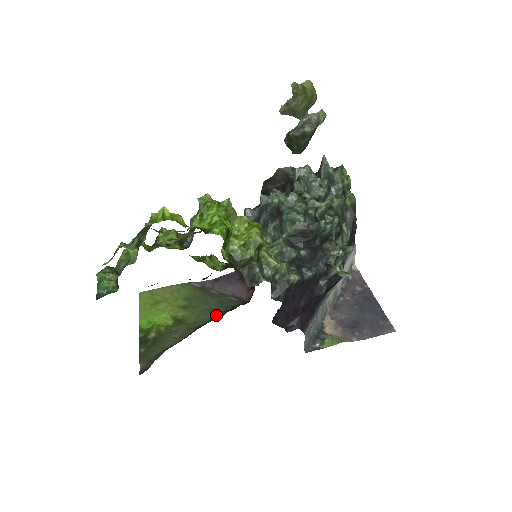
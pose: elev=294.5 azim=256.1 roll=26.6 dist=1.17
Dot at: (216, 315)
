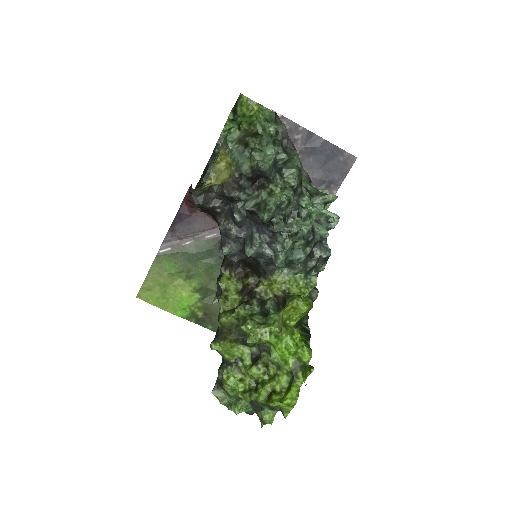
Dot at: (220, 262)
